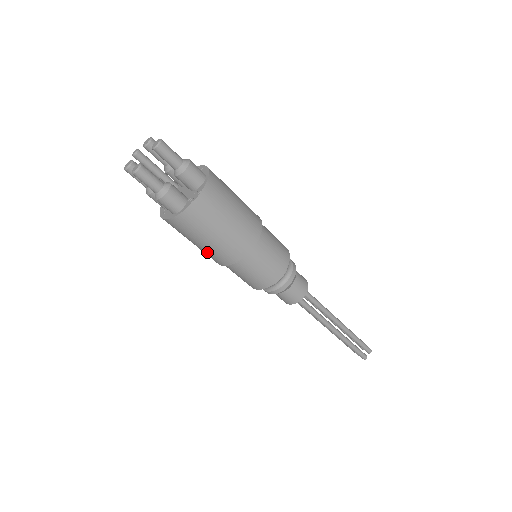
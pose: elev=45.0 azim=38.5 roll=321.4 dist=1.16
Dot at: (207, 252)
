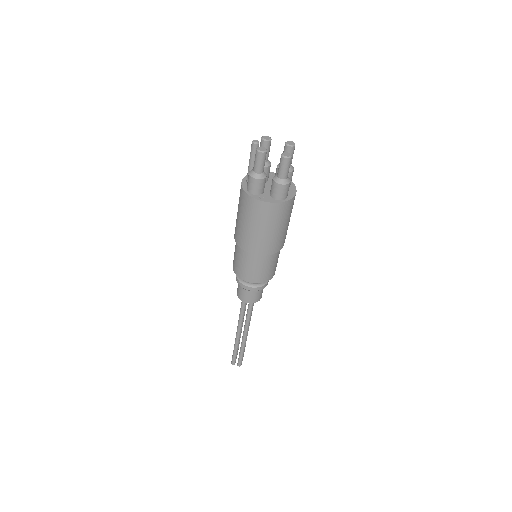
Dot at: (266, 240)
